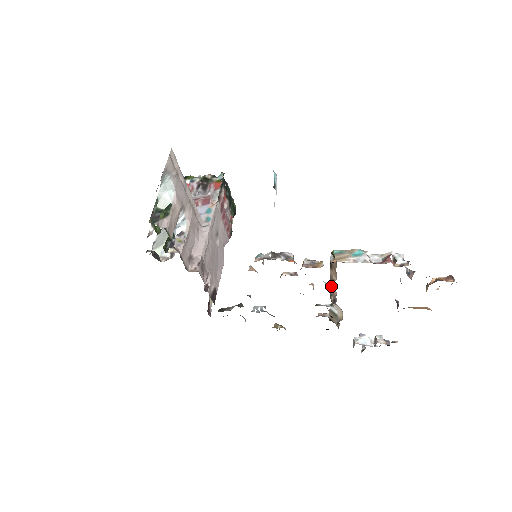
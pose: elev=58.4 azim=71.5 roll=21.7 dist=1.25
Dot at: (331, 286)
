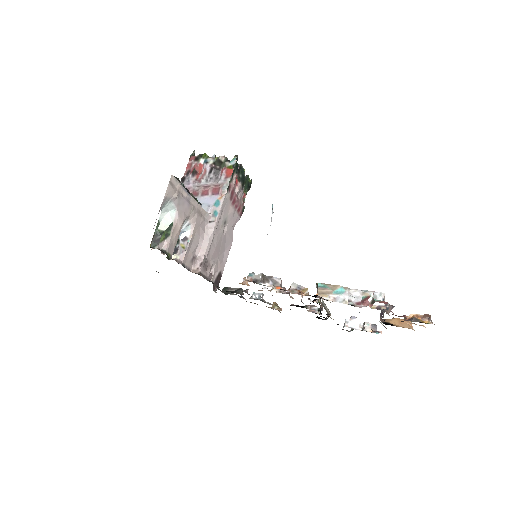
Dot at: occluded
